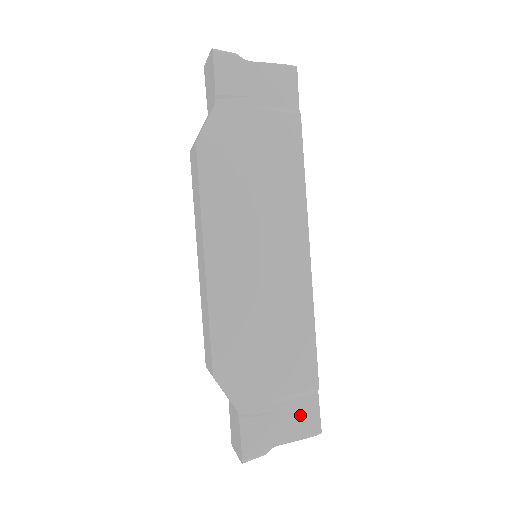
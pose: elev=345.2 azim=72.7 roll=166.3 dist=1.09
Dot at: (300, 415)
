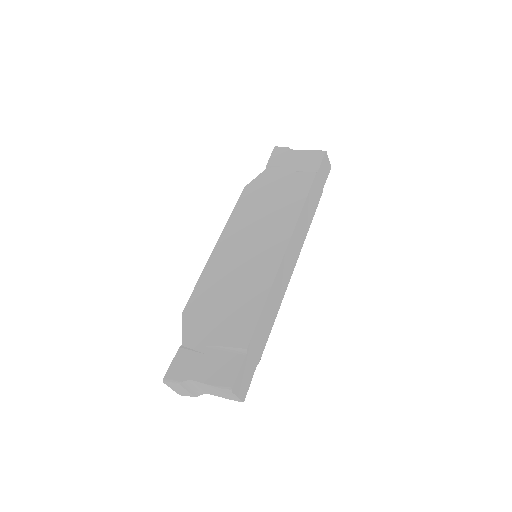
Dot at: (222, 365)
